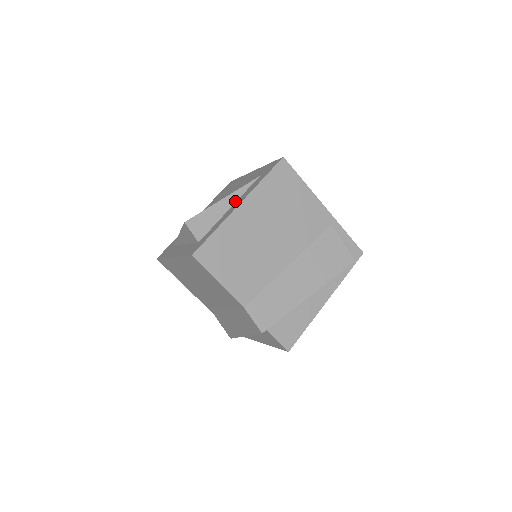
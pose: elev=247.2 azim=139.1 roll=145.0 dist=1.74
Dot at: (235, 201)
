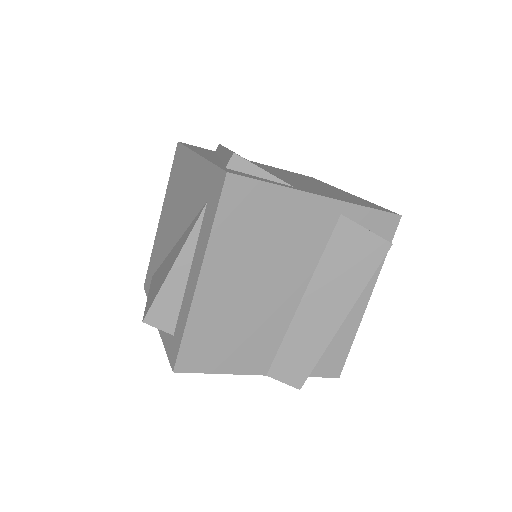
Dot at: (191, 258)
